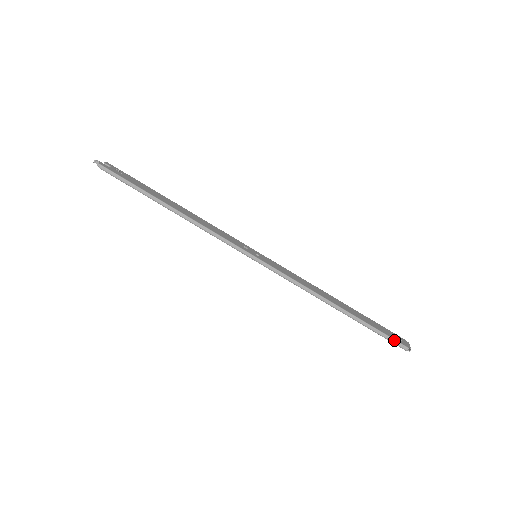
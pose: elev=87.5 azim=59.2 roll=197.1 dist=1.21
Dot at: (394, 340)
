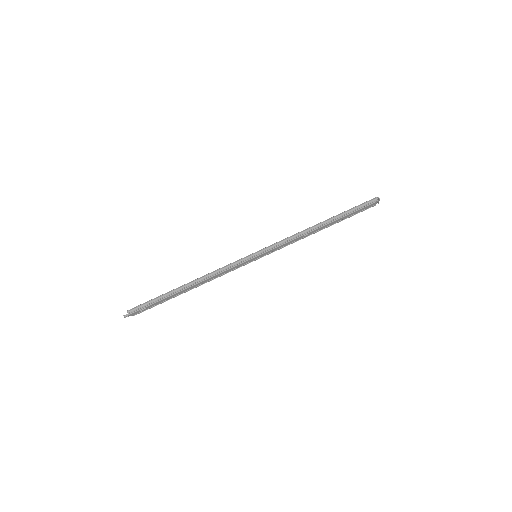
Dot at: (365, 202)
